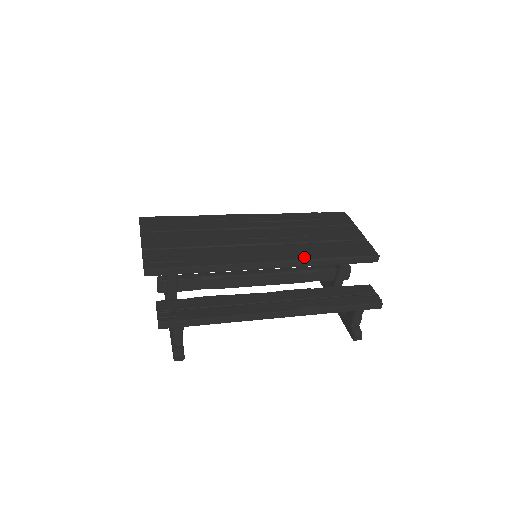
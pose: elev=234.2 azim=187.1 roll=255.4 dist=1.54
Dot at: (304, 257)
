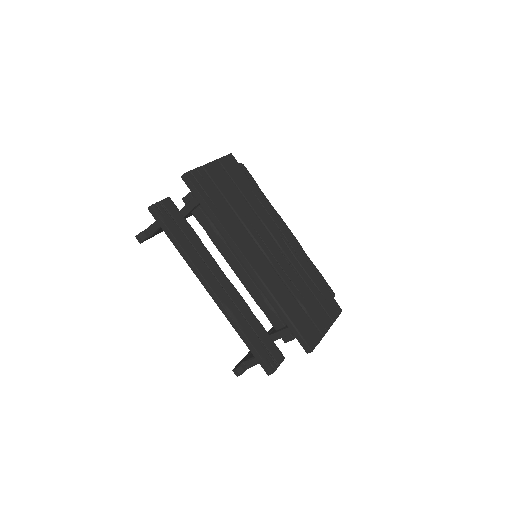
Dot at: (271, 288)
